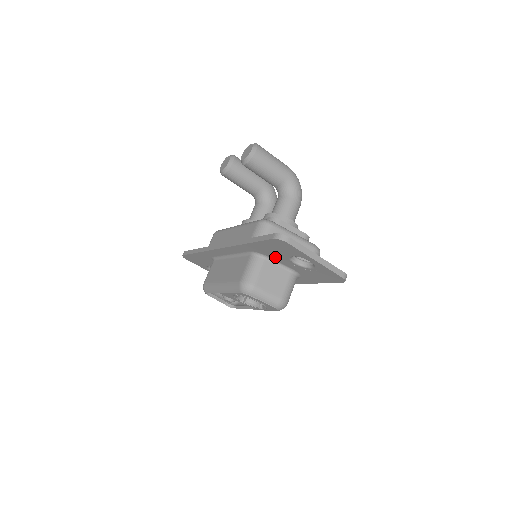
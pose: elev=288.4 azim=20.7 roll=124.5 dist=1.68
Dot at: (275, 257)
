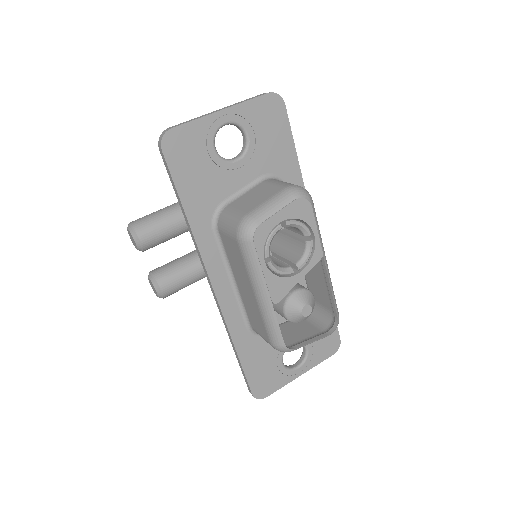
Dot at: (223, 188)
